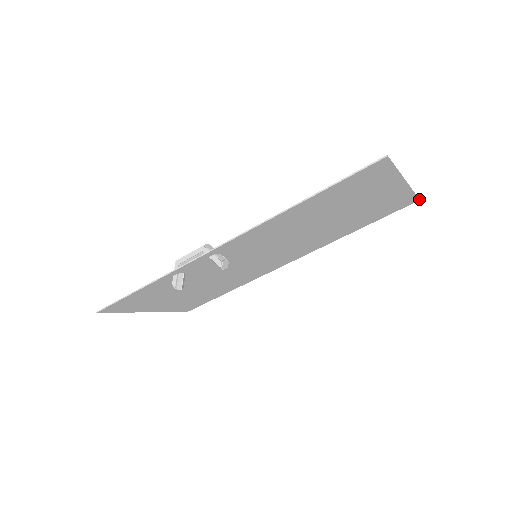
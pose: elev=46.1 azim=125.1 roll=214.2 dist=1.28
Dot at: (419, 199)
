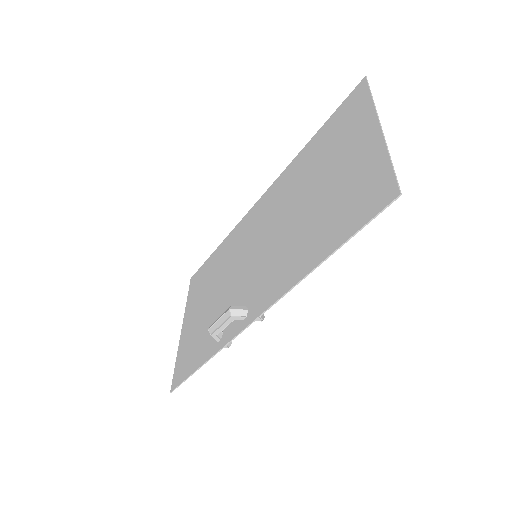
Dot at: (366, 78)
